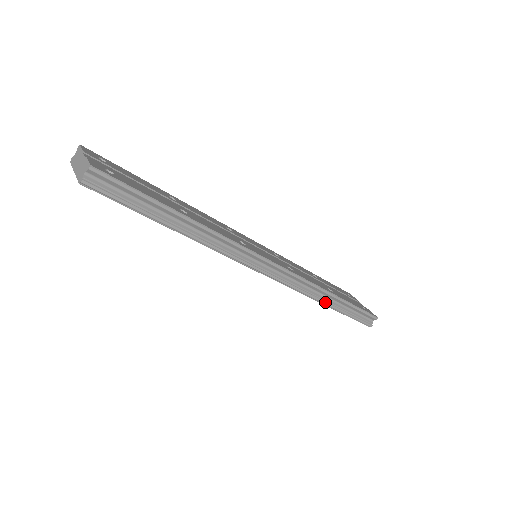
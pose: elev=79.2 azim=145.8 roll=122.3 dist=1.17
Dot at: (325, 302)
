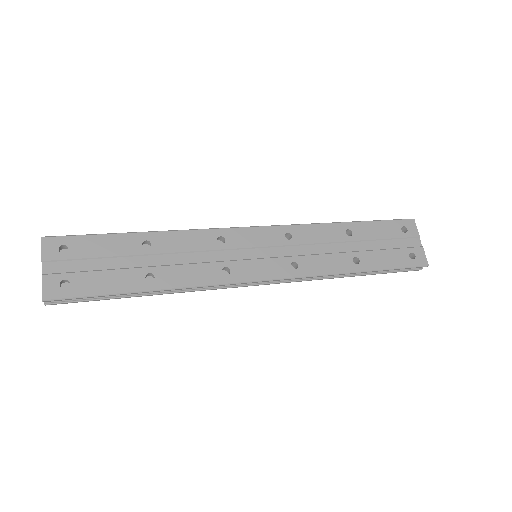
Dot at: occluded
